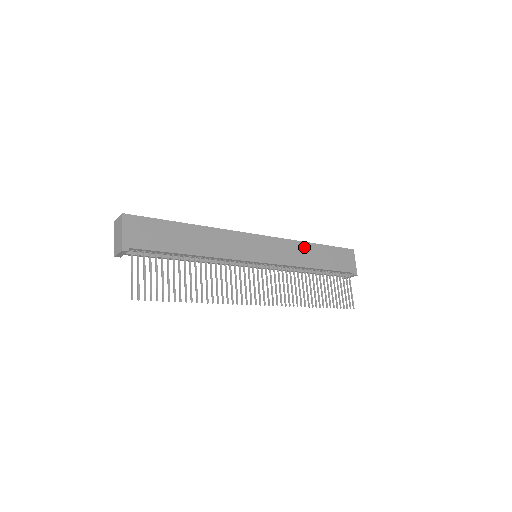
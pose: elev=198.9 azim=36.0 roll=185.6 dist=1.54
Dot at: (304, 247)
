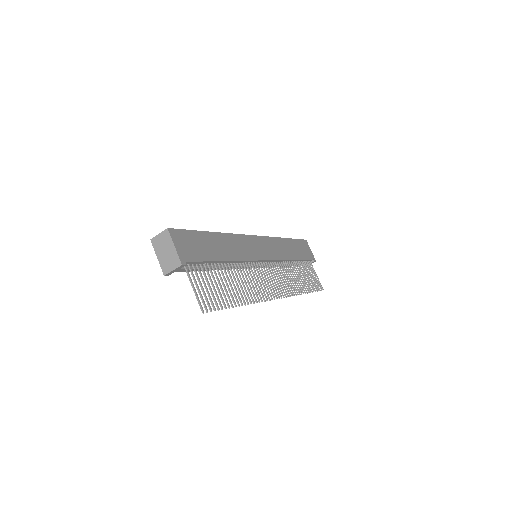
Dot at: (282, 242)
